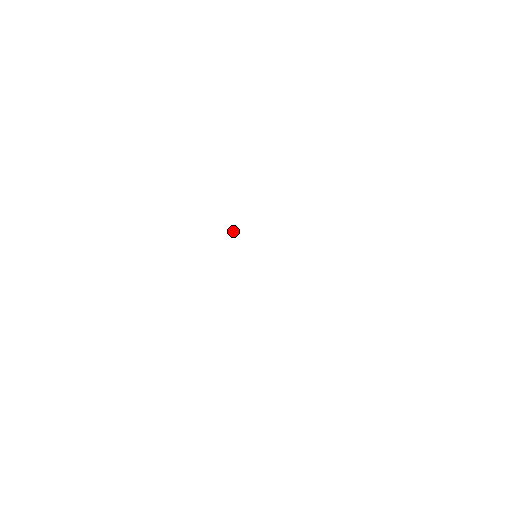
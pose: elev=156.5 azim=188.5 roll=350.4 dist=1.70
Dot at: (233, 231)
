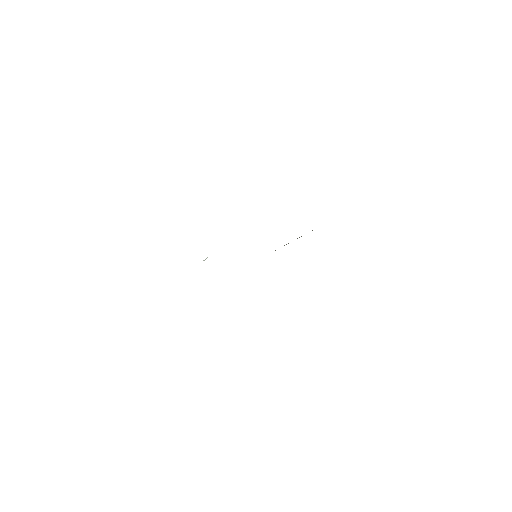
Dot at: (204, 260)
